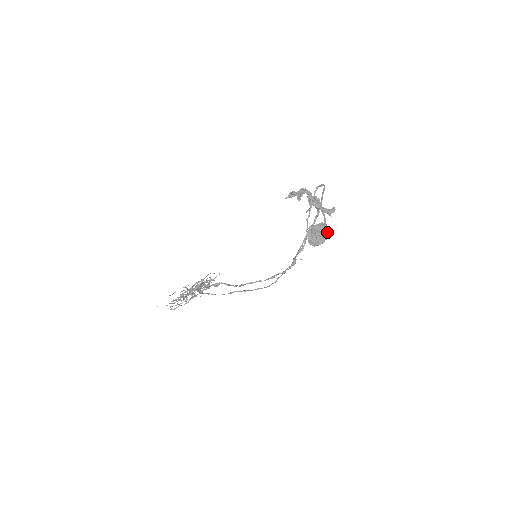
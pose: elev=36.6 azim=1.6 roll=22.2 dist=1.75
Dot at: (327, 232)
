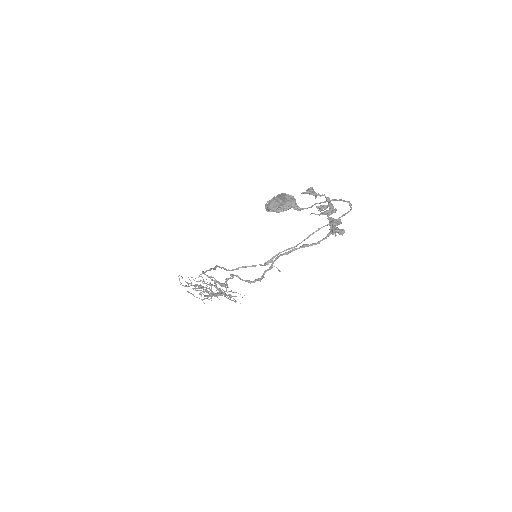
Dot at: (286, 200)
